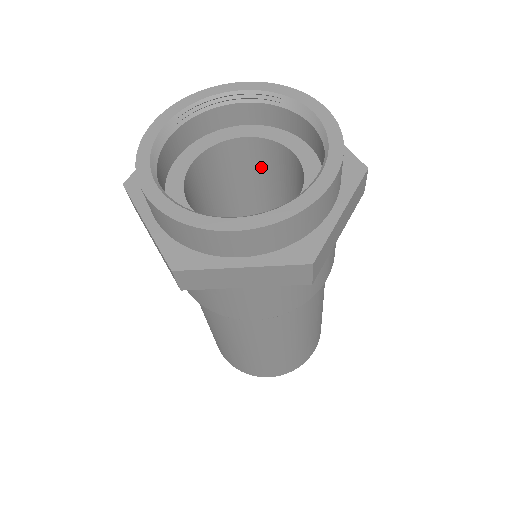
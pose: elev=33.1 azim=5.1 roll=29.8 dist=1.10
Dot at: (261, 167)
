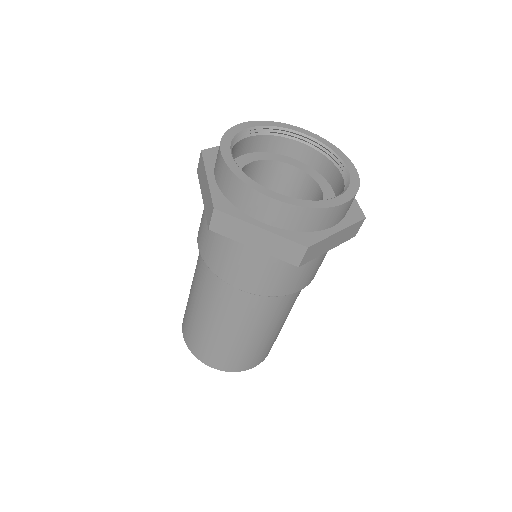
Dot at: occluded
